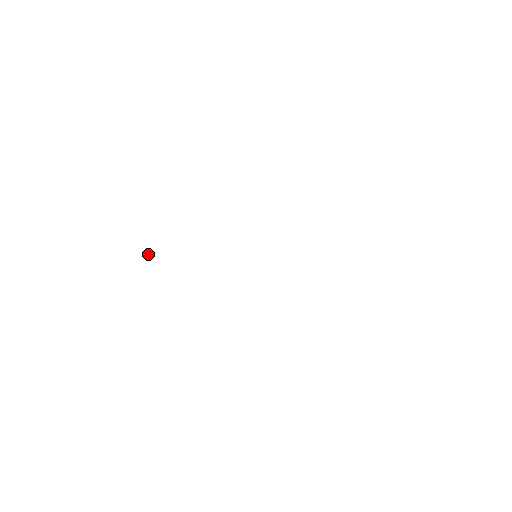
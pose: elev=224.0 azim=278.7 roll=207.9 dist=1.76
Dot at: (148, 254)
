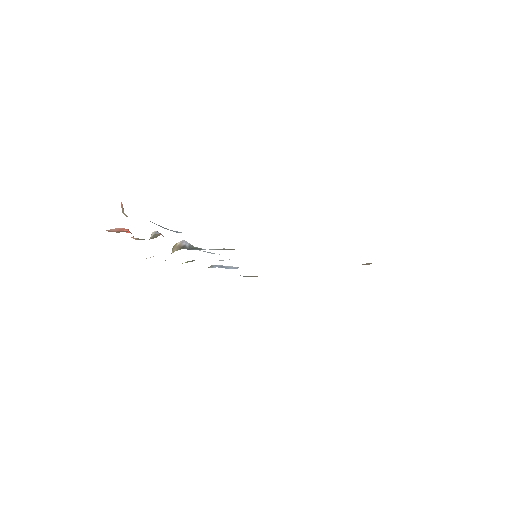
Dot at: (124, 213)
